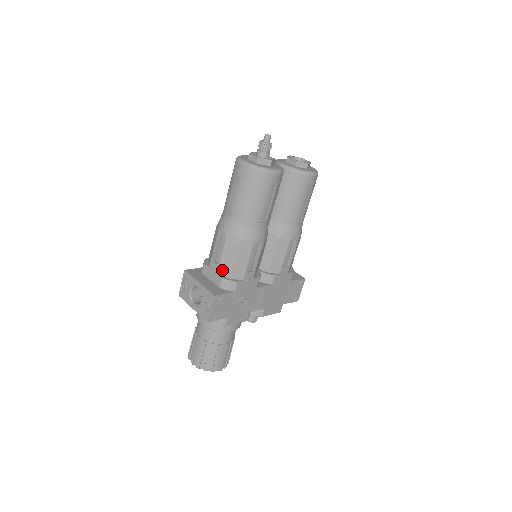
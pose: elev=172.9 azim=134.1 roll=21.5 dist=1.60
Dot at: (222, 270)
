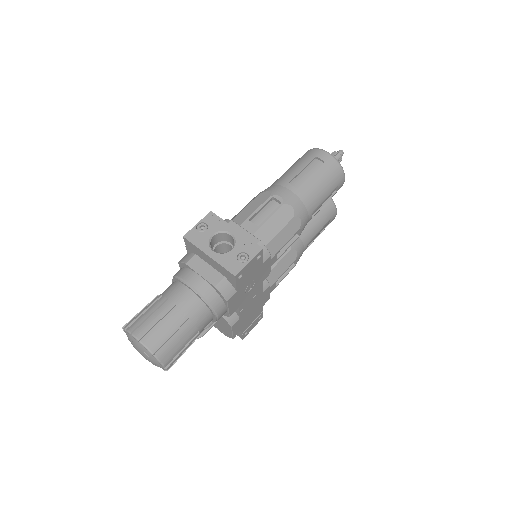
Dot at: (260, 234)
